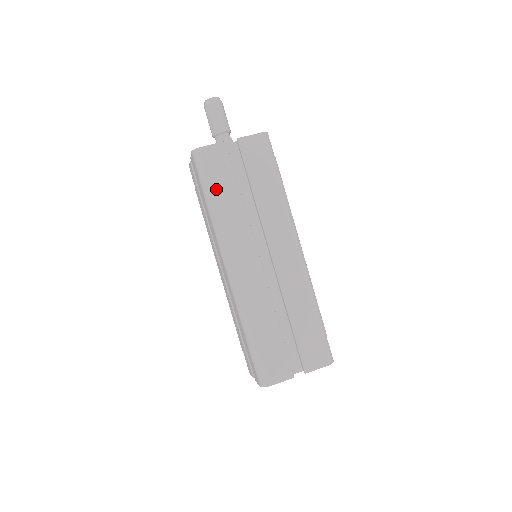
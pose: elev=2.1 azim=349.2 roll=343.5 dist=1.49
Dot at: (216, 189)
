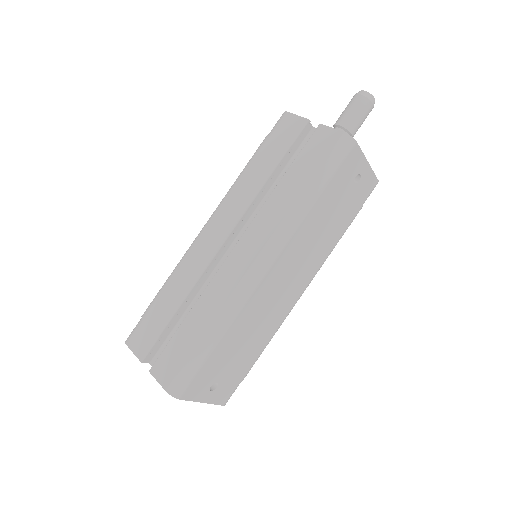
Dot at: (261, 154)
